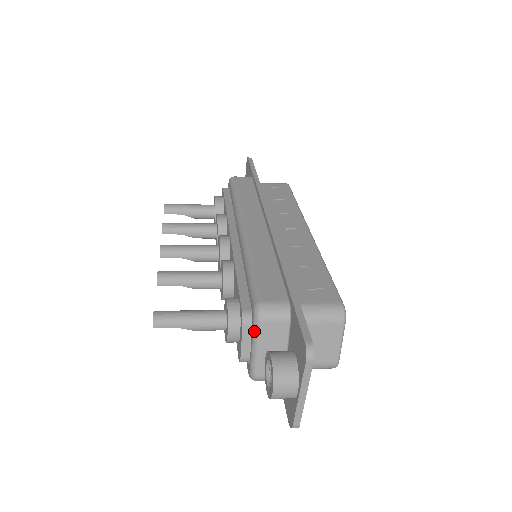
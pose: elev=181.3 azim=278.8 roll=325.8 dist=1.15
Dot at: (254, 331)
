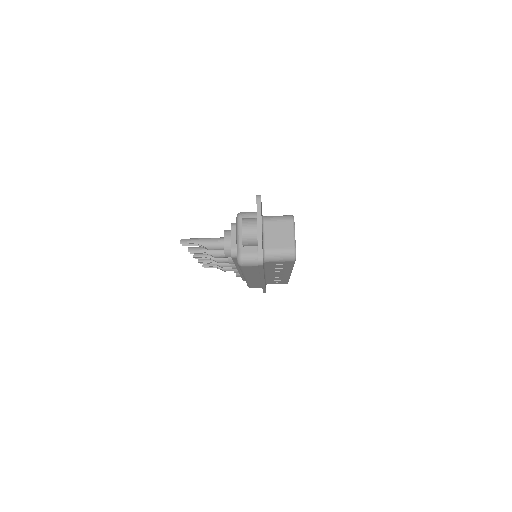
Dot at: (237, 225)
